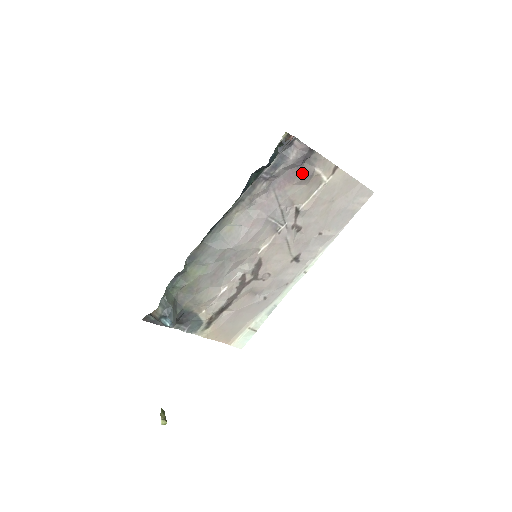
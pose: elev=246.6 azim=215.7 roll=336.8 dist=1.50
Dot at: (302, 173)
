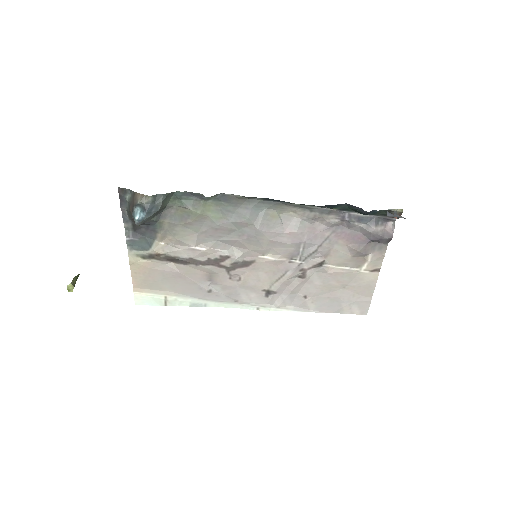
Dot at: (363, 246)
